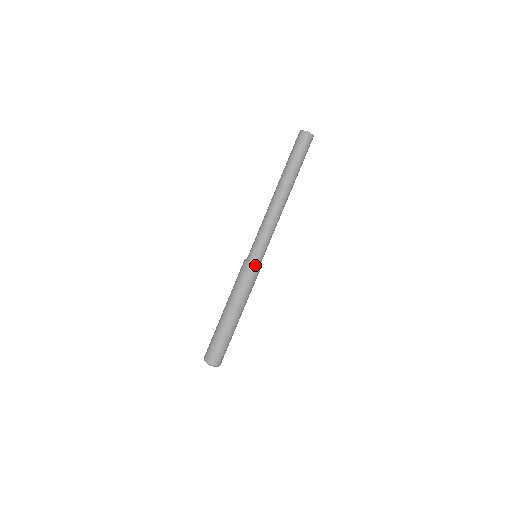
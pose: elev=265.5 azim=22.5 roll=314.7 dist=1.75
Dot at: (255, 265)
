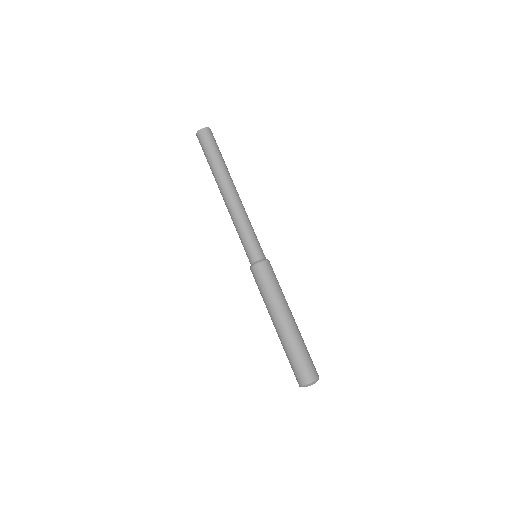
Dot at: (268, 260)
